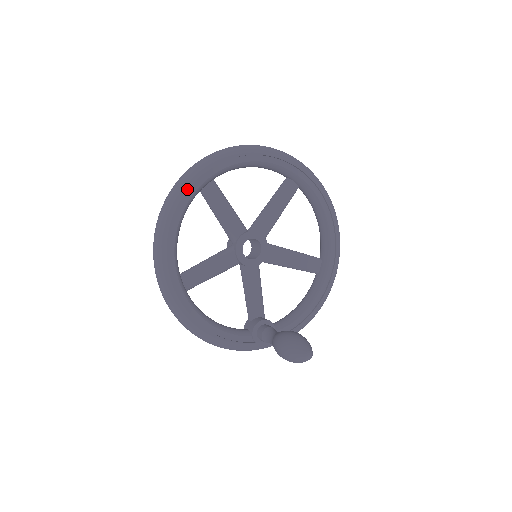
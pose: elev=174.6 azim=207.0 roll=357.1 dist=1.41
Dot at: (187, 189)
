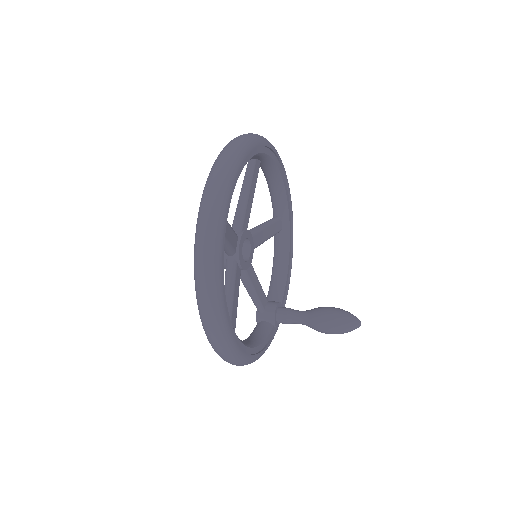
Dot at: (222, 246)
